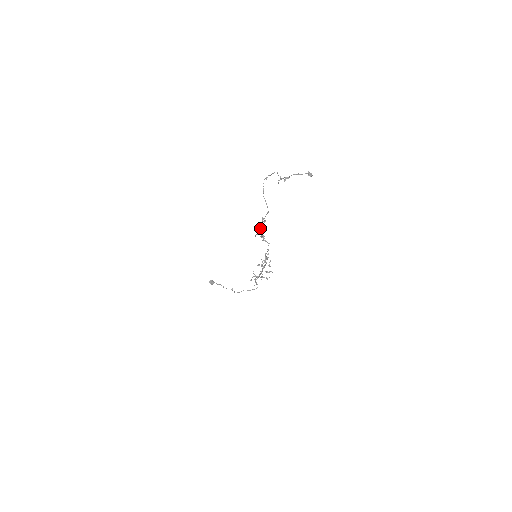
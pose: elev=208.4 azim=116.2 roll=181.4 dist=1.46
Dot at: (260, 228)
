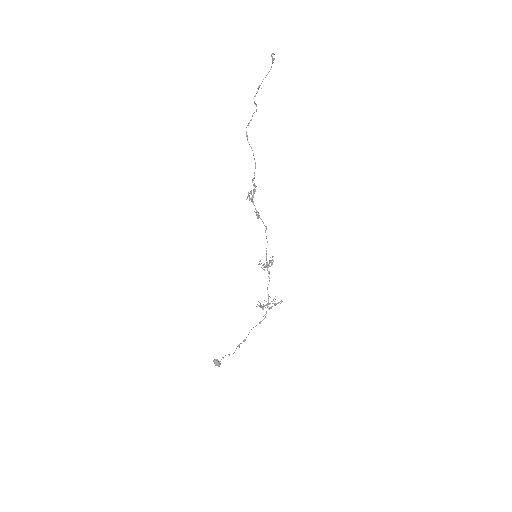
Dot at: (252, 195)
